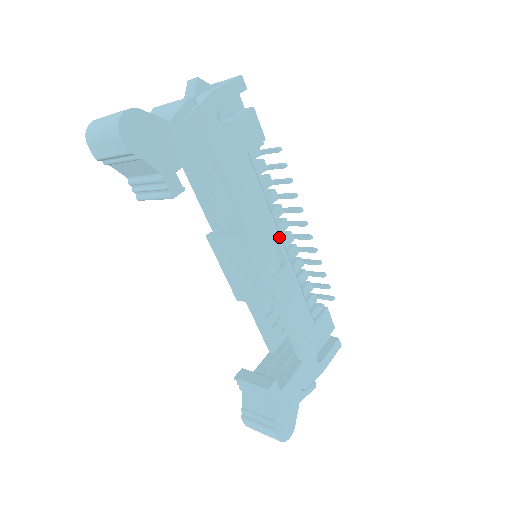
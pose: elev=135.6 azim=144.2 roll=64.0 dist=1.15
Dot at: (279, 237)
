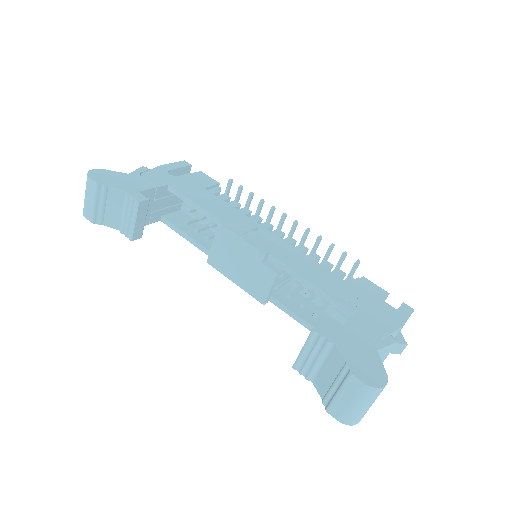
Dot at: (262, 228)
